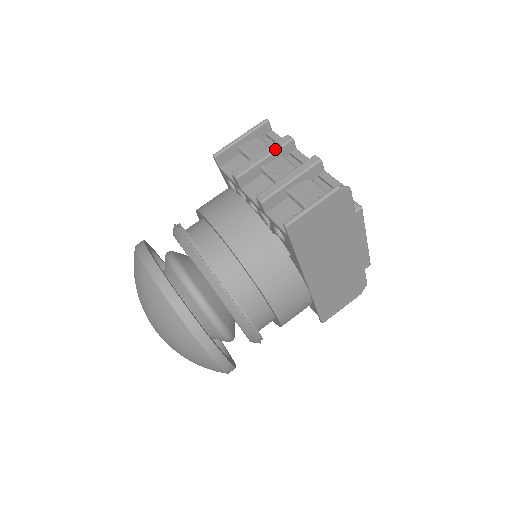
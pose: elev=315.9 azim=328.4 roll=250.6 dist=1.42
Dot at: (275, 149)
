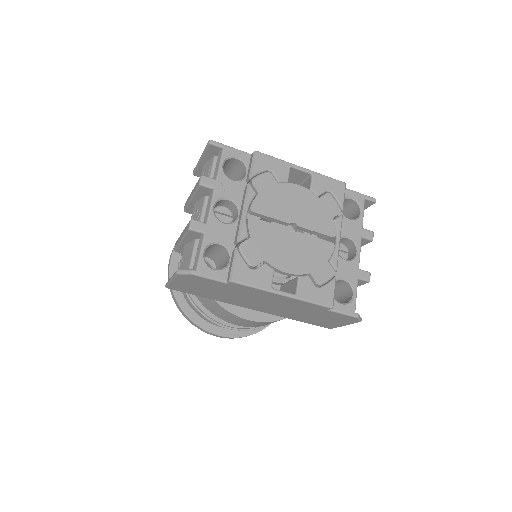
Dot at: (193, 192)
